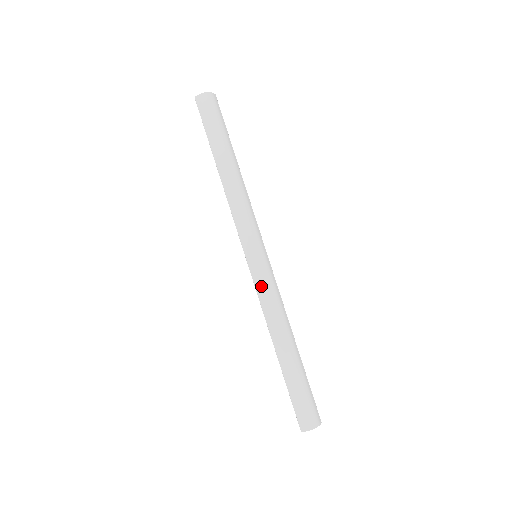
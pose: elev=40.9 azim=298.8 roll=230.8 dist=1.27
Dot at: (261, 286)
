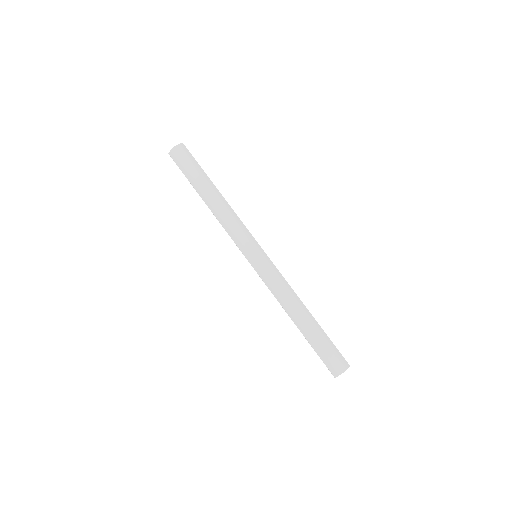
Dot at: (266, 279)
